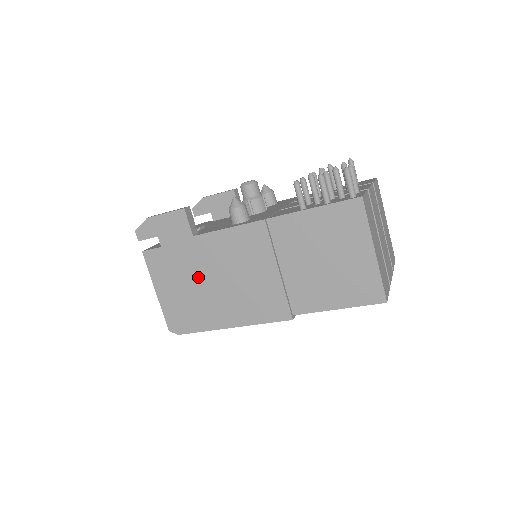
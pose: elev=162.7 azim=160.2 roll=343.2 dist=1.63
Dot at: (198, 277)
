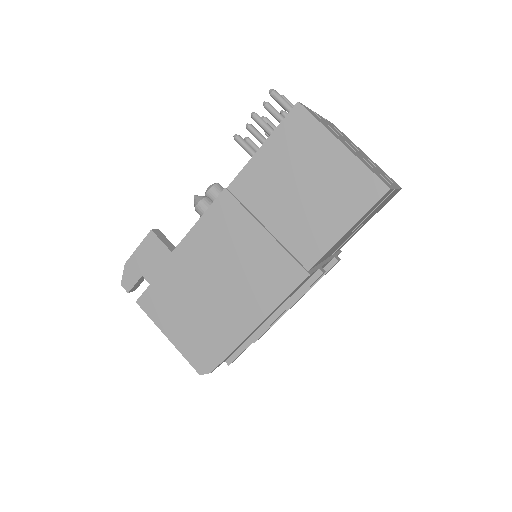
Dot at: (197, 293)
